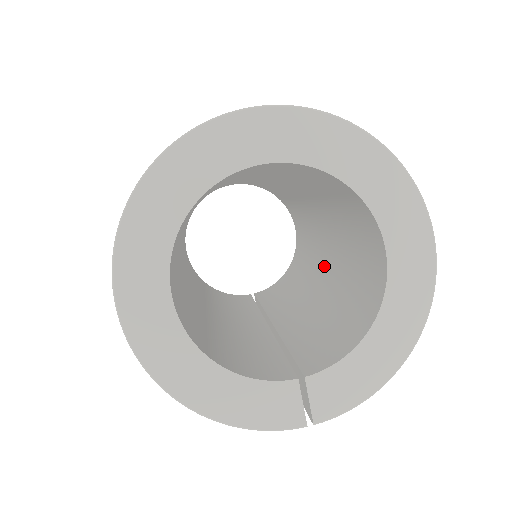
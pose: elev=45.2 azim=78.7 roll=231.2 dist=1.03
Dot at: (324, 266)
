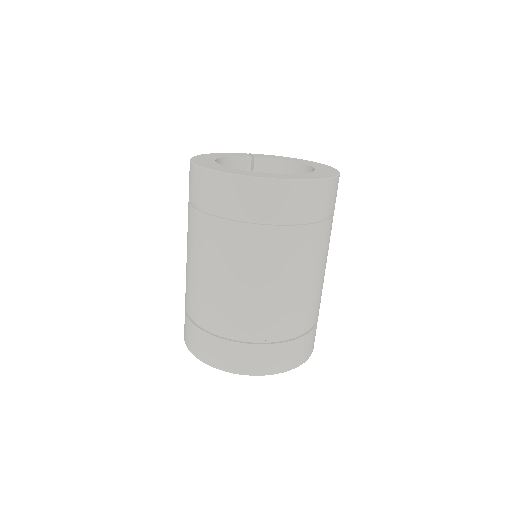
Dot at: occluded
